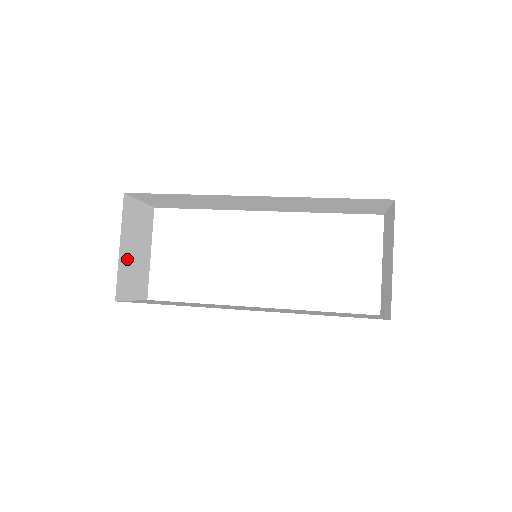
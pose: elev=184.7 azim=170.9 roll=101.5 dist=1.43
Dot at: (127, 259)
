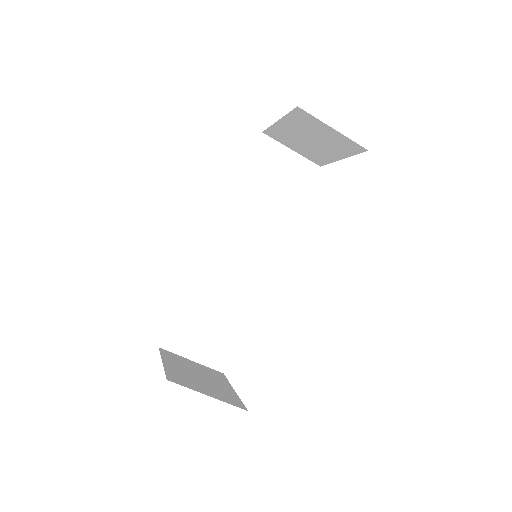
Dot at: (182, 373)
